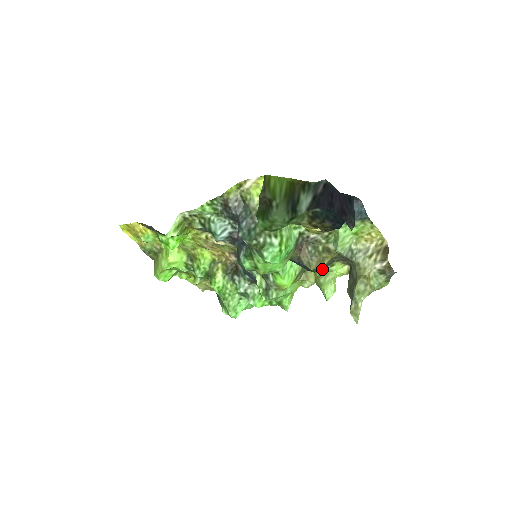
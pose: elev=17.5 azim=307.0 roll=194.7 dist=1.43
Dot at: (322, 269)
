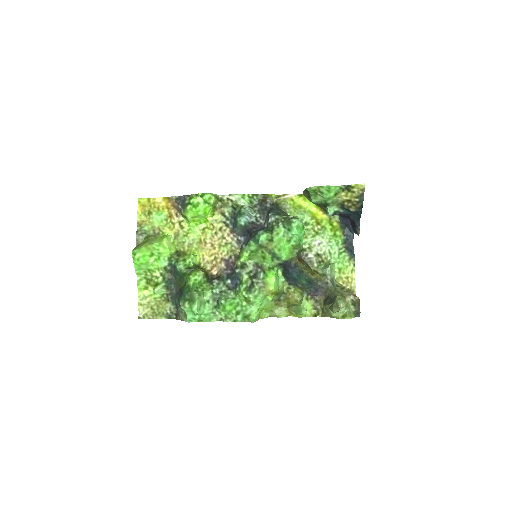
Dot at: occluded
